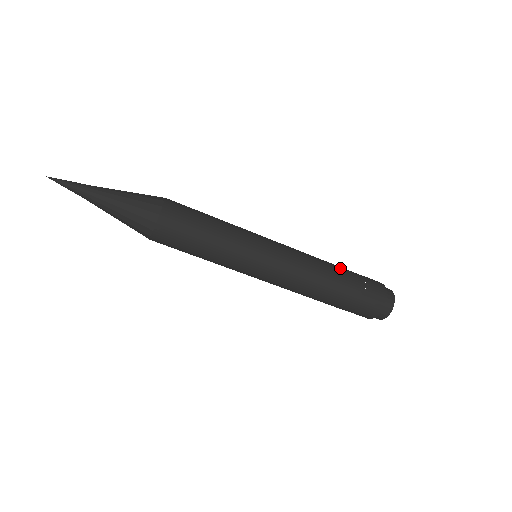
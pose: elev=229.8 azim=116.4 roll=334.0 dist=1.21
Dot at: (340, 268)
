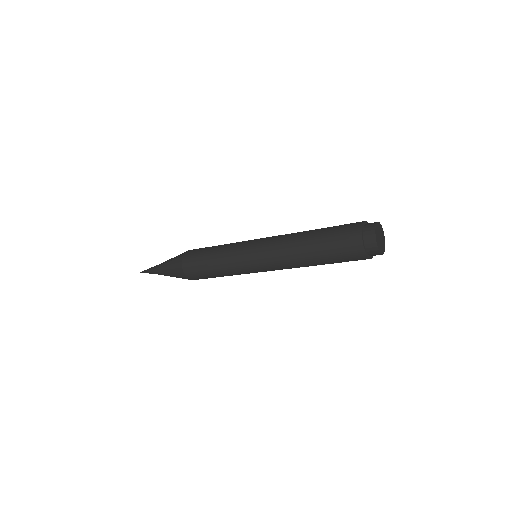
Dot at: (316, 230)
